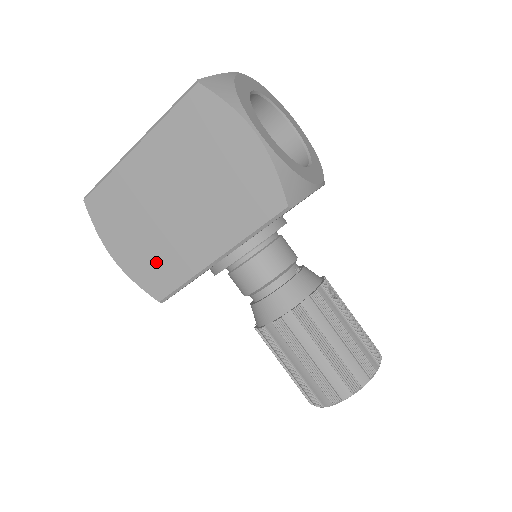
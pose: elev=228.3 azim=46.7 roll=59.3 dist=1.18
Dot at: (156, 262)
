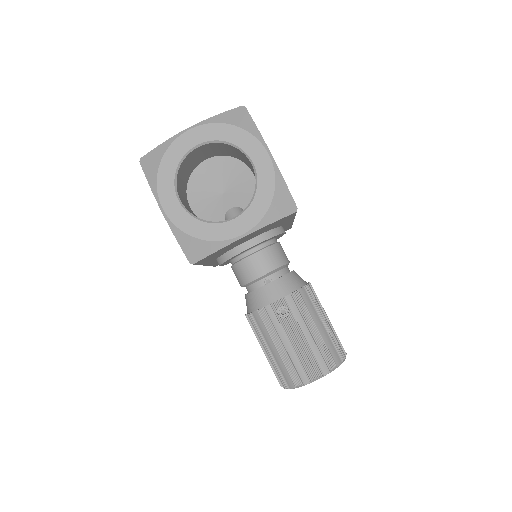
Dot at: occluded
